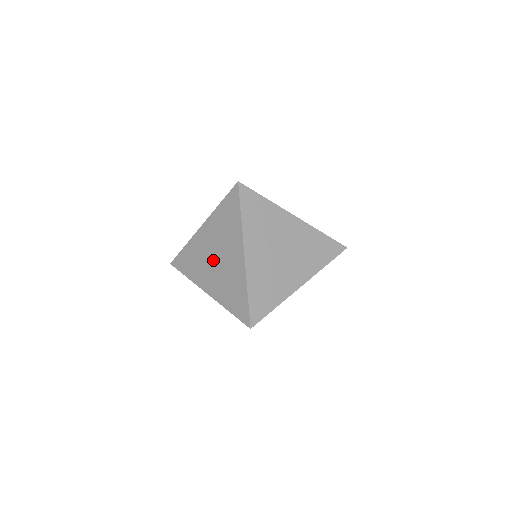
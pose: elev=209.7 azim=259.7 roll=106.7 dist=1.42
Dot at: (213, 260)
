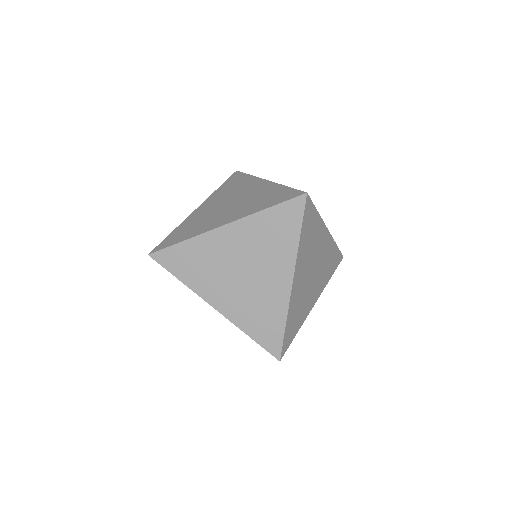
Dot at: (236, 273)
